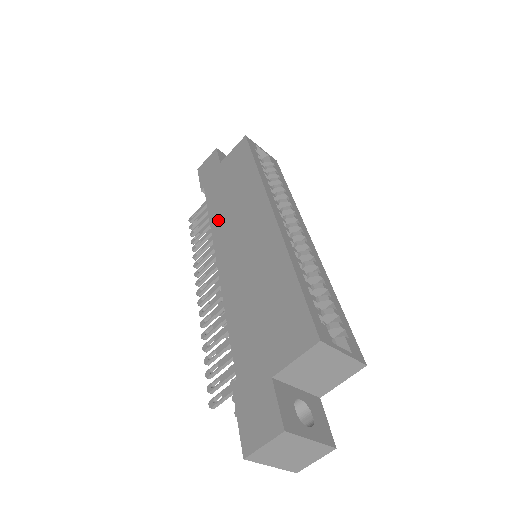
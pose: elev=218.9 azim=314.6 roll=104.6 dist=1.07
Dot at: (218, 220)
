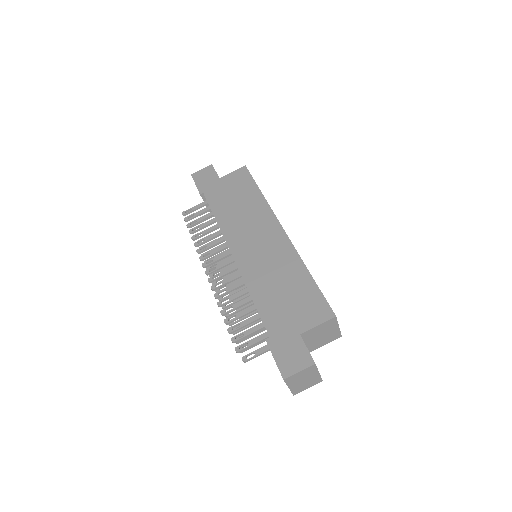
Dot at: (227, 223)
